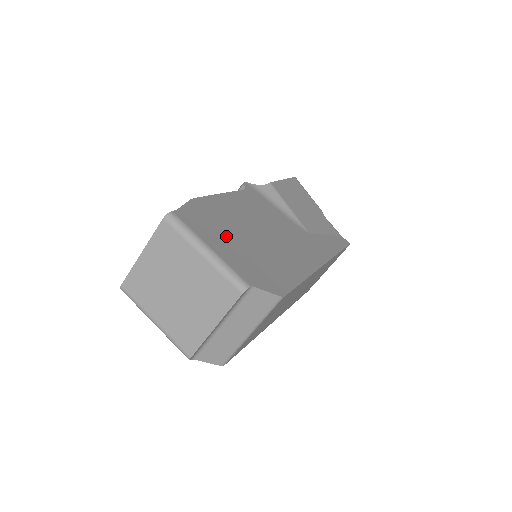
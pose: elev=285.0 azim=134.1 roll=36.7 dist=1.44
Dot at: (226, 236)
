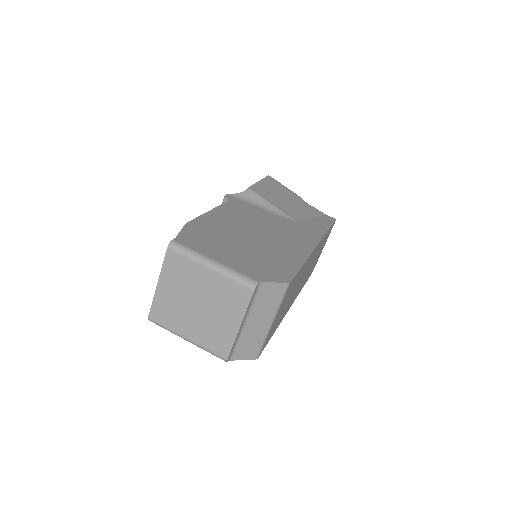
Dot at: (225, 246)
